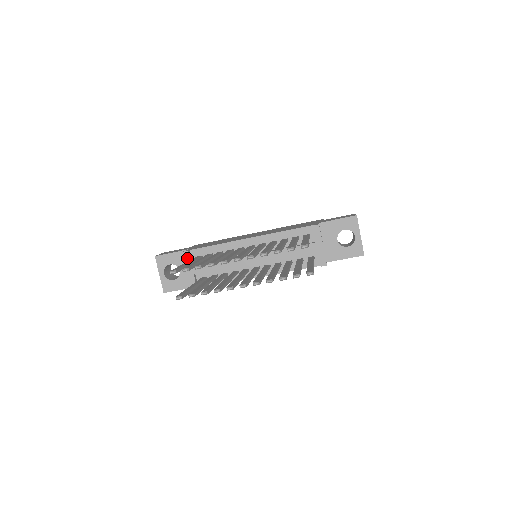
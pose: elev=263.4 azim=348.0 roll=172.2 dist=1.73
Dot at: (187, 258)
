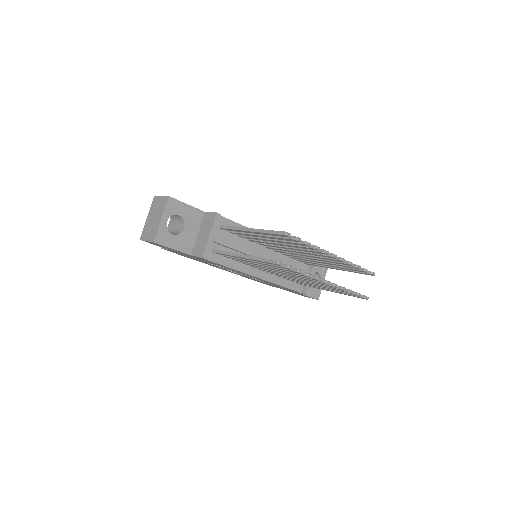
Dot at: (217, 221)
